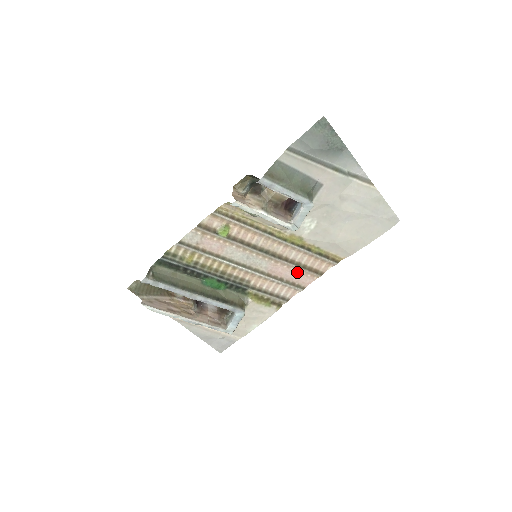
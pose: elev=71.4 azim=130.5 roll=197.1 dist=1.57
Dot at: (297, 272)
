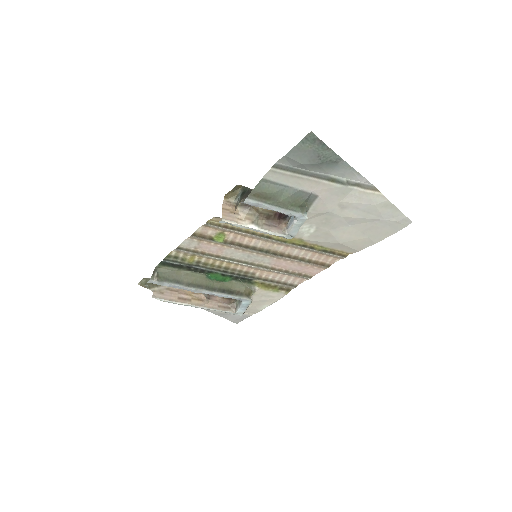
Dot at: (302, 265)
